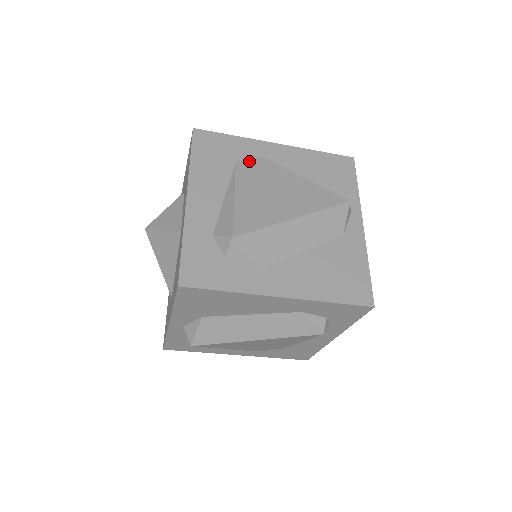
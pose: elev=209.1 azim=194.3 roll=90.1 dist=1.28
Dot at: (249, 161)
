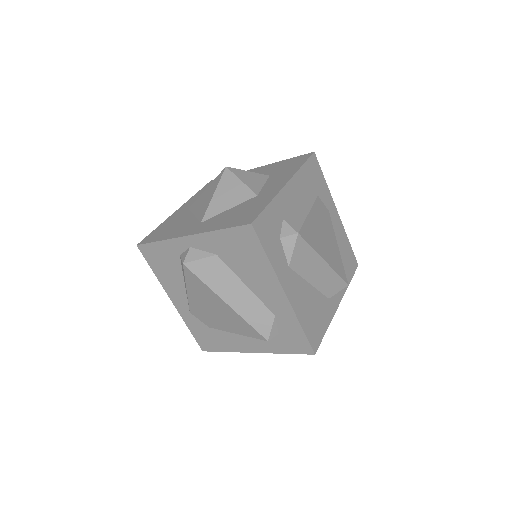
Dot at: (323, 204)
